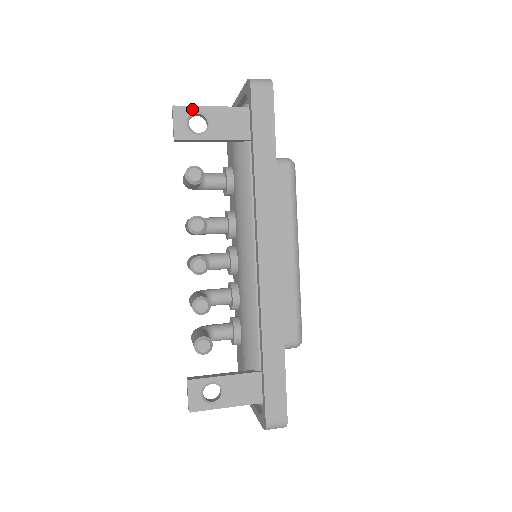
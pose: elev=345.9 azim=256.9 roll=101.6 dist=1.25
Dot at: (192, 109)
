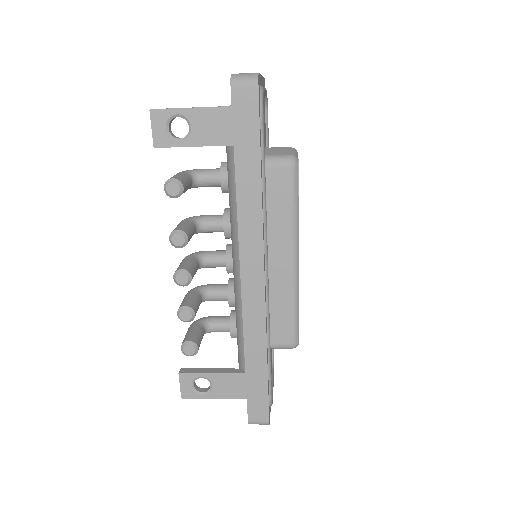
Dot at: (171, 112)
